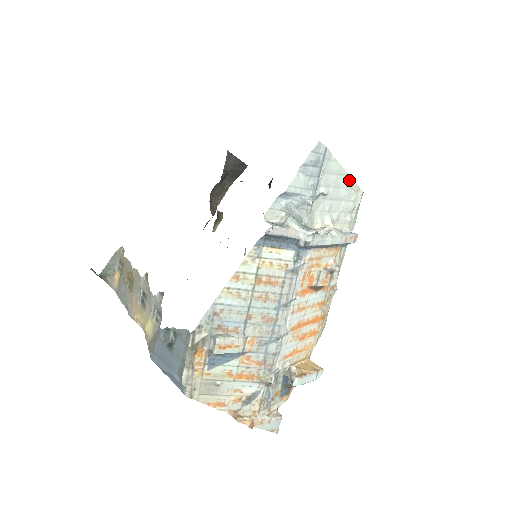
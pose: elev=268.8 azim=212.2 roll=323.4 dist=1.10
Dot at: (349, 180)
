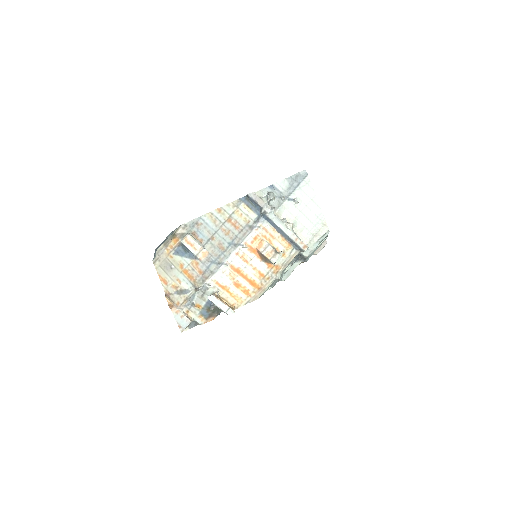
Dot at: (320, 212)
